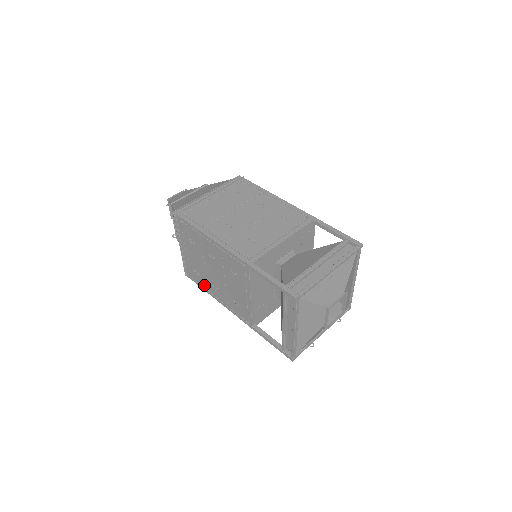
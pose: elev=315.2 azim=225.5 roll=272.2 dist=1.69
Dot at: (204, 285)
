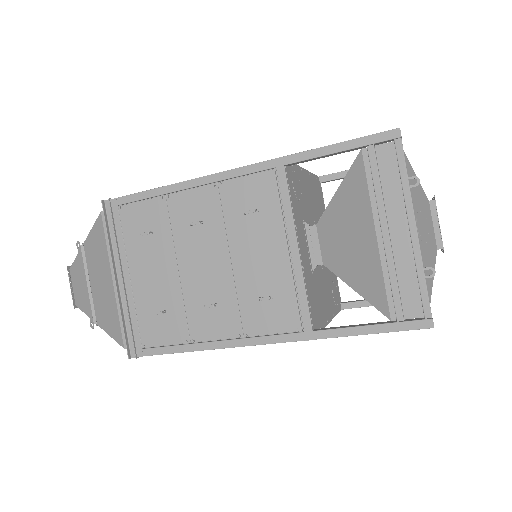
Dot at: occluded
